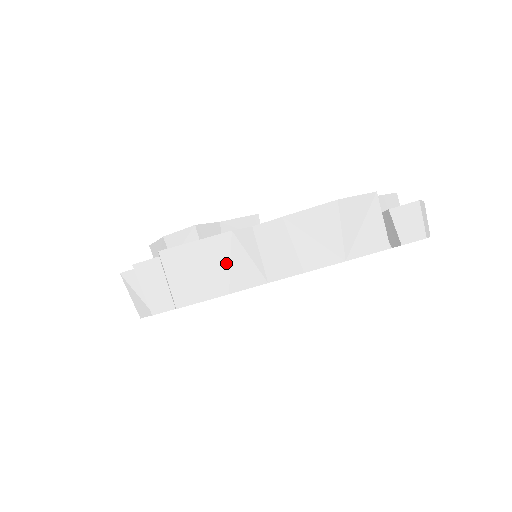
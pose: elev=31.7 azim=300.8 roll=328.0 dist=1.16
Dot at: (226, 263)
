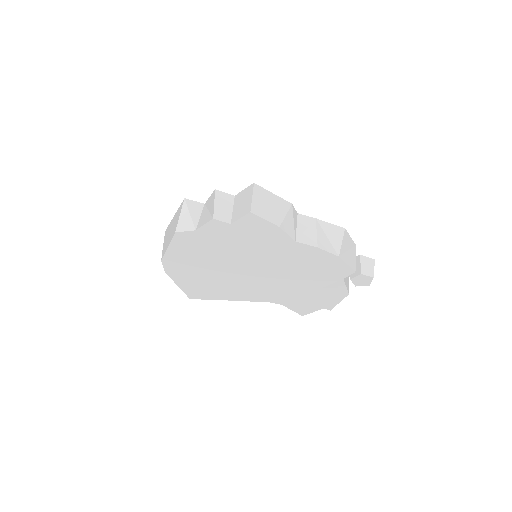
Dot at: (284, 214)
